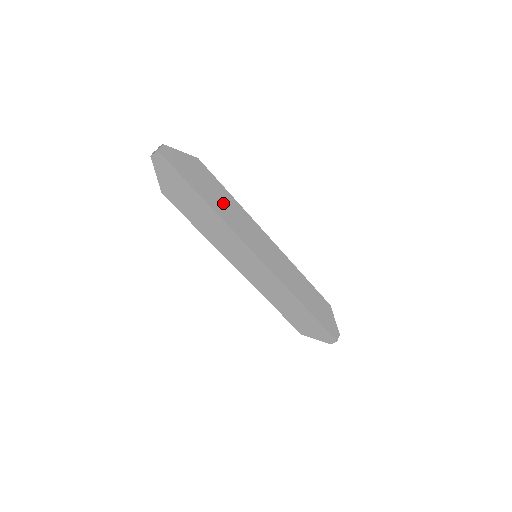
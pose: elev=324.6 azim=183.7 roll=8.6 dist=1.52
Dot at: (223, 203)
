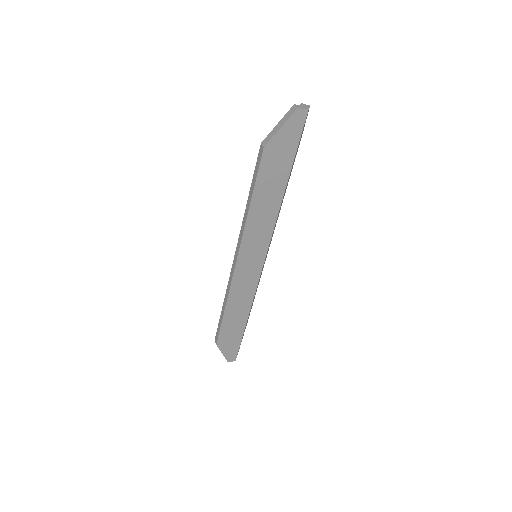
Dot at: occluded
